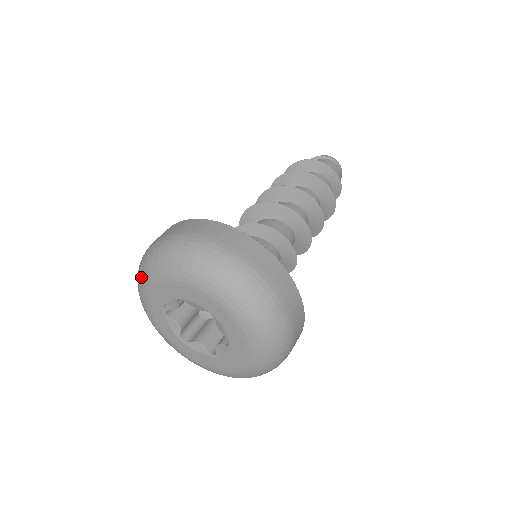
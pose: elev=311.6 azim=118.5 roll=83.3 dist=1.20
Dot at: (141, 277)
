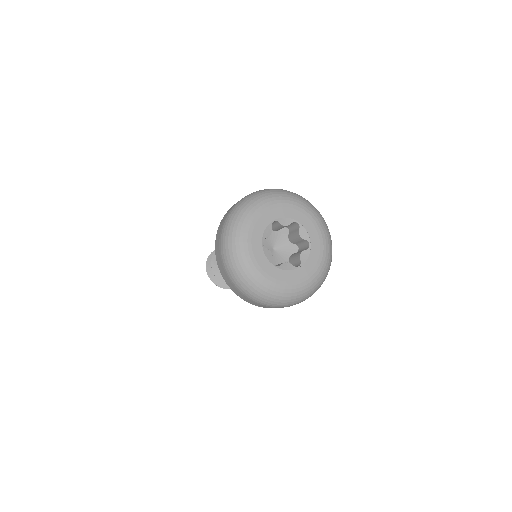
Dot at: (240, 221)
